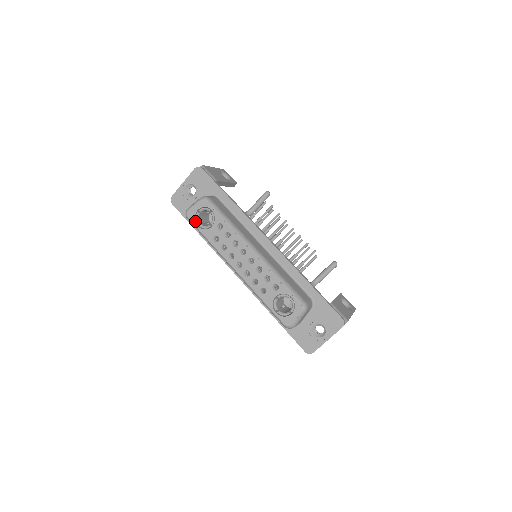
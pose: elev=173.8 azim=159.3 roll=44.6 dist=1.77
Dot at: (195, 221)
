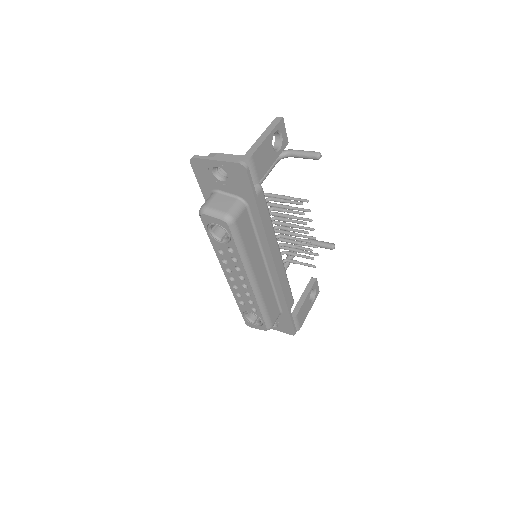
Dot at: (207, 226)
